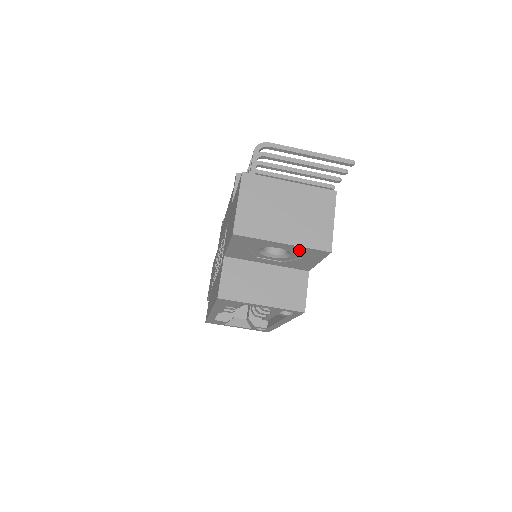
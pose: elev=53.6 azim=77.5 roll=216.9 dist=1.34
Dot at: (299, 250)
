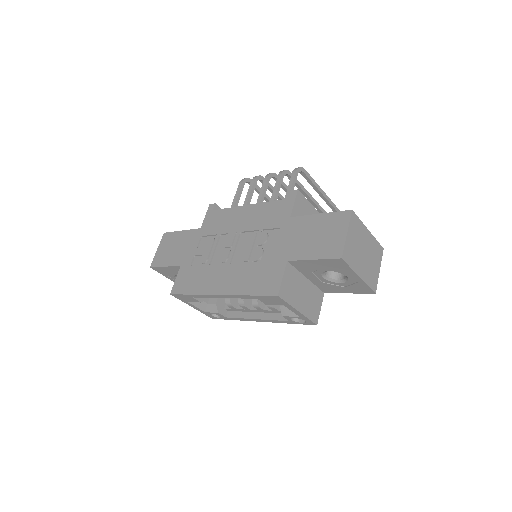
Dot at: (358, 284)
